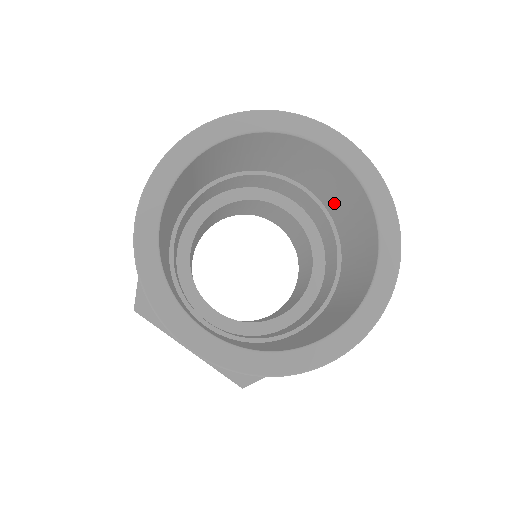
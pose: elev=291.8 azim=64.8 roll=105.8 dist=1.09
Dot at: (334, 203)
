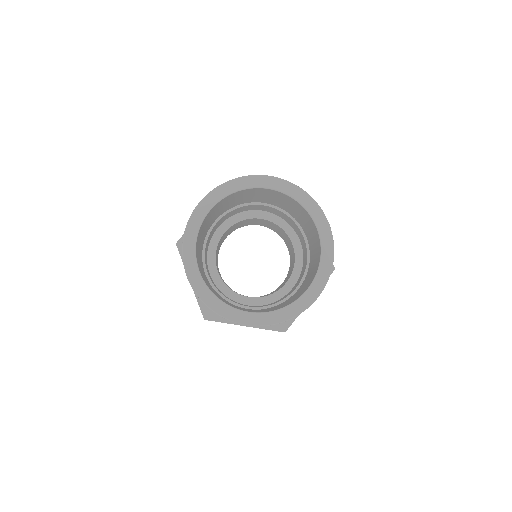
Dot at: (312, 254)
